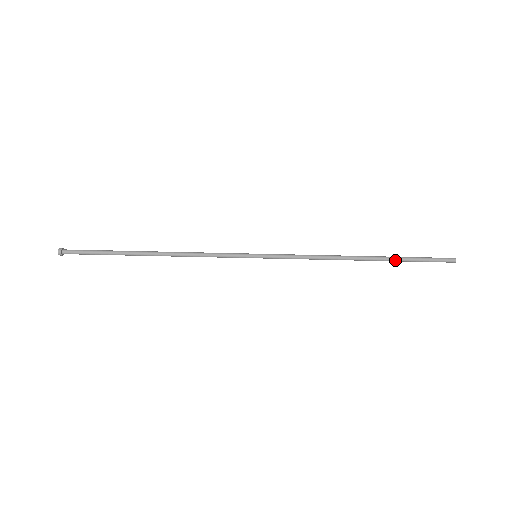
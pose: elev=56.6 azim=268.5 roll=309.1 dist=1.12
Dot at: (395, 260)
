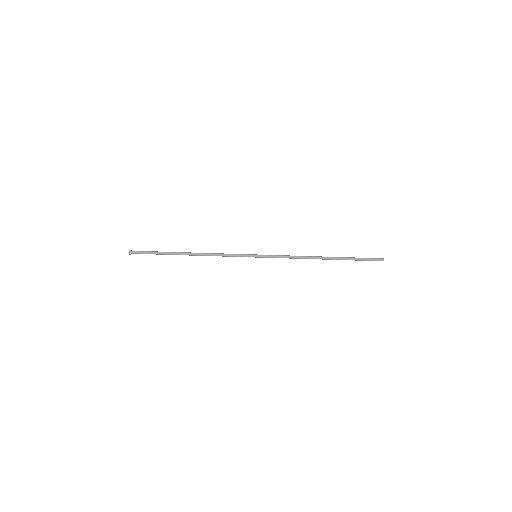
Dot at: occluded
